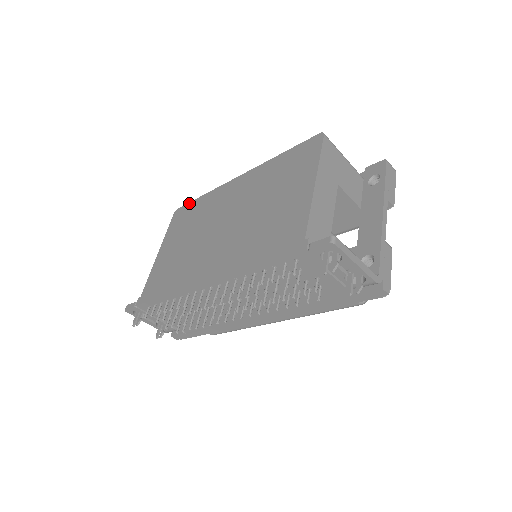
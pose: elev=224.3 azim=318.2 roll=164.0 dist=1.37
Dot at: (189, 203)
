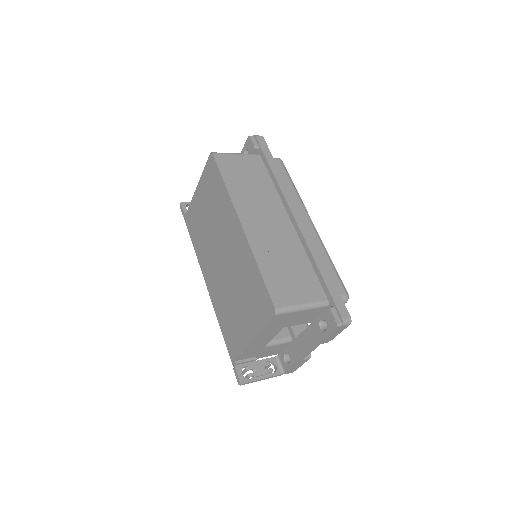
Dot at: (217, 169)
